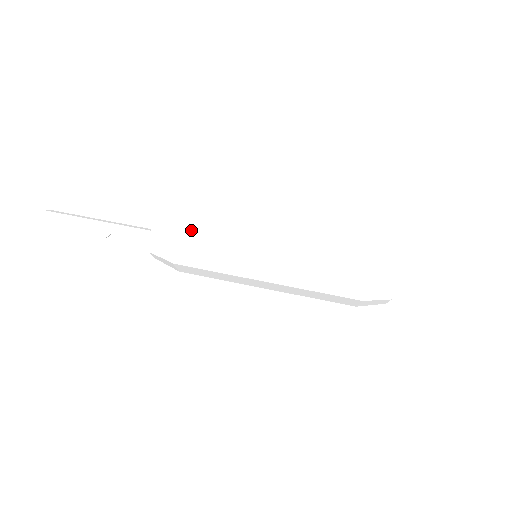
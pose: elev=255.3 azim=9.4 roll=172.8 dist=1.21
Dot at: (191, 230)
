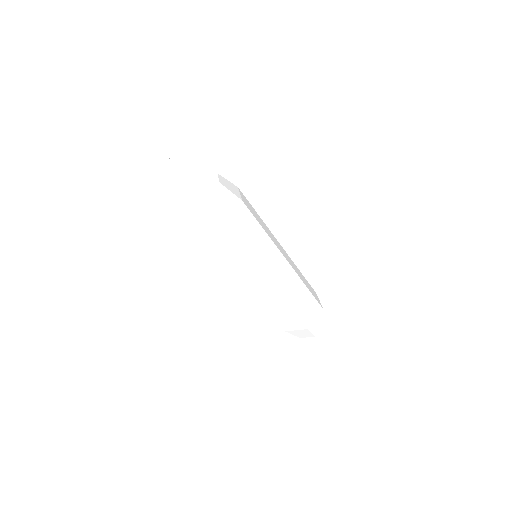
Dot at: (232, 228)
